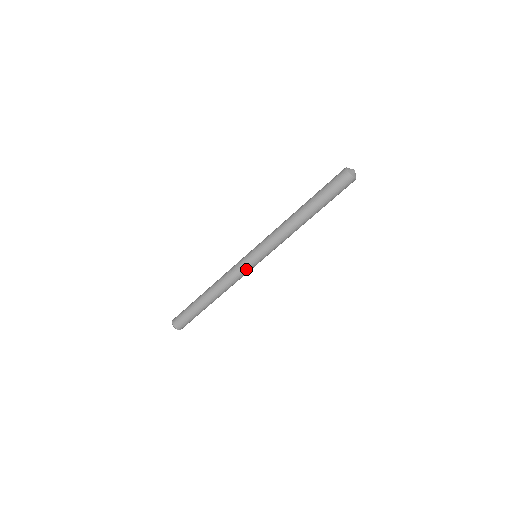
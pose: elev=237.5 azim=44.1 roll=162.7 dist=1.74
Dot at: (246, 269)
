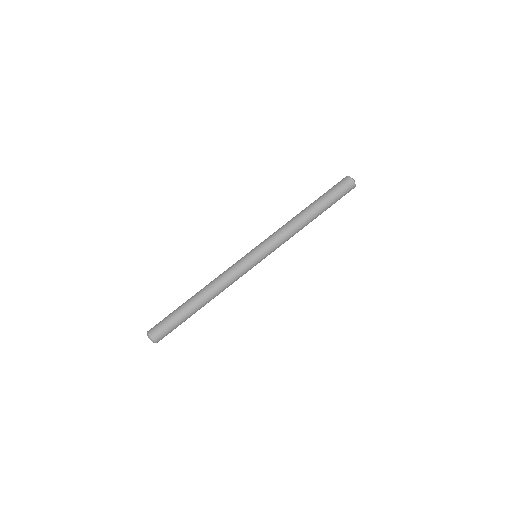
Dot at: (243, 263)
